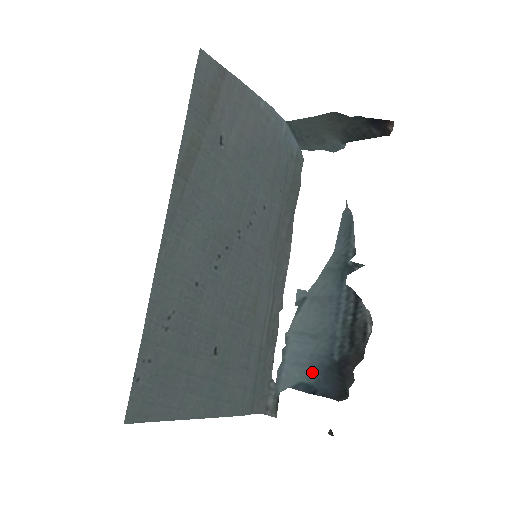
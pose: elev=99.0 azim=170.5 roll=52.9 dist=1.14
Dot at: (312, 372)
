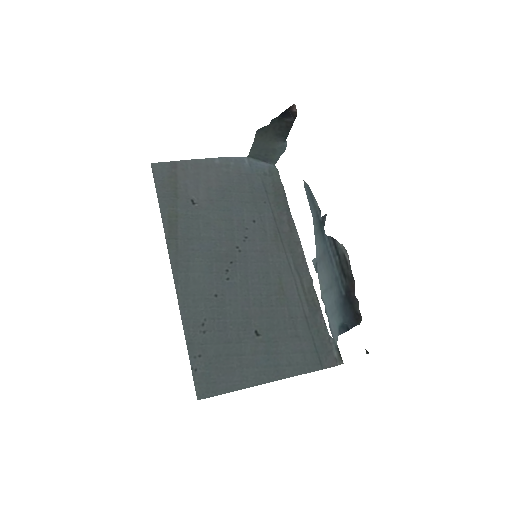
Dot at: (339, 314)
